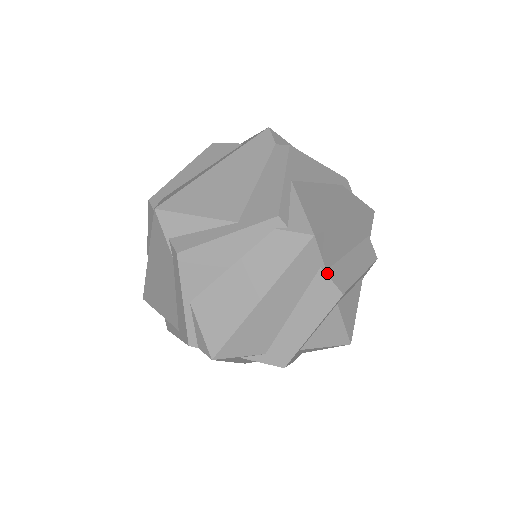
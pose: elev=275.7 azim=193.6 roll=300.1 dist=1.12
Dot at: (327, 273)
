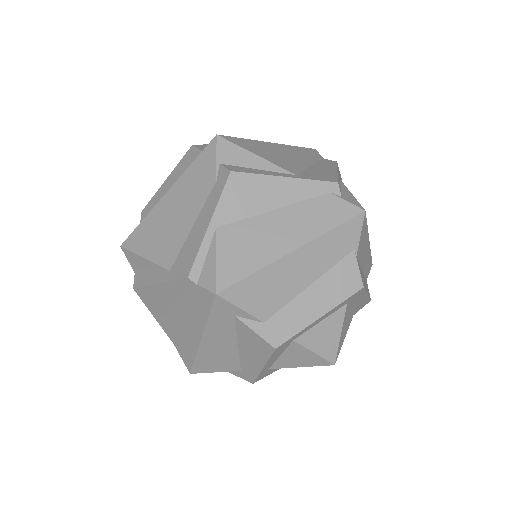
Dot at: (357, 259)
